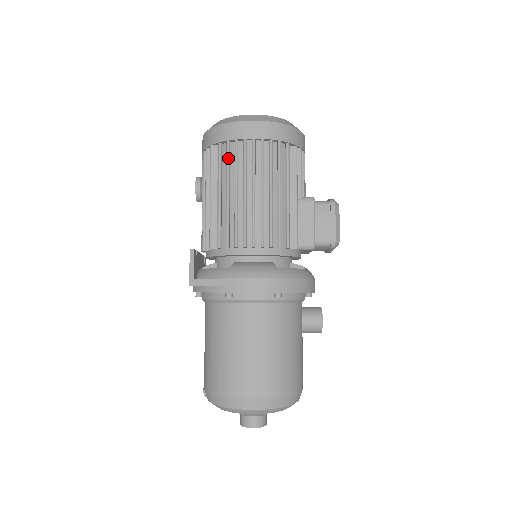
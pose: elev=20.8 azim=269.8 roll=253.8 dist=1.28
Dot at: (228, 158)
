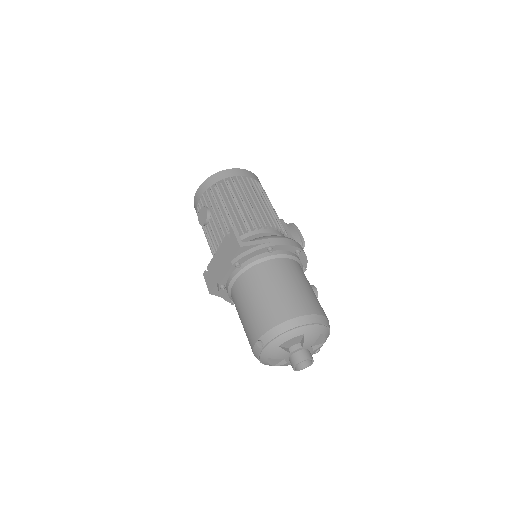
Dot at: (235, 185)
